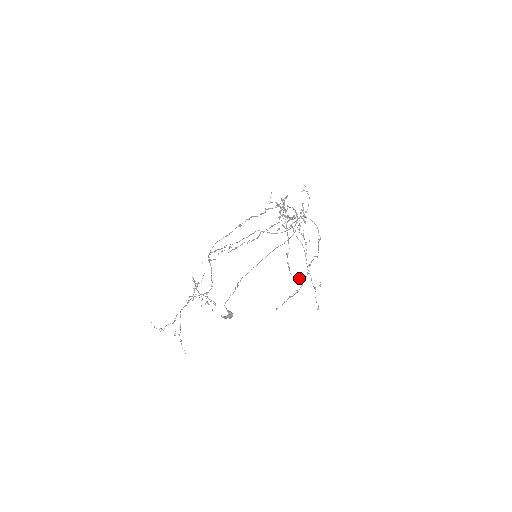
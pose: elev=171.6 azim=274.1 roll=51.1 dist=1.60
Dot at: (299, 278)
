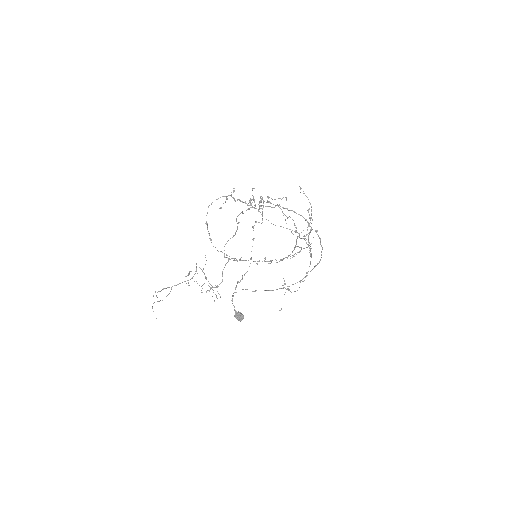
Dot at: occluded
